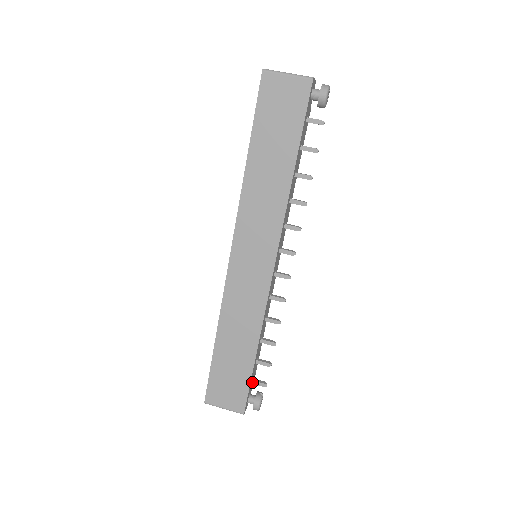
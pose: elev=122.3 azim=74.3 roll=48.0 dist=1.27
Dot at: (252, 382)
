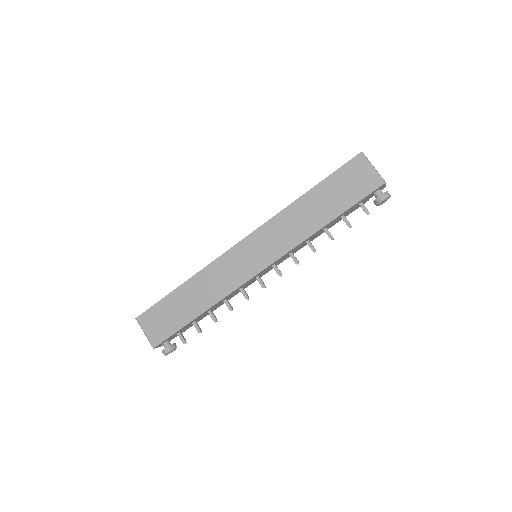
Dot at: (178, 333)
